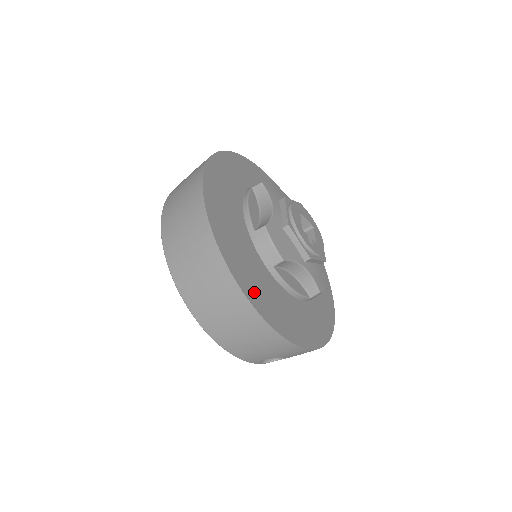
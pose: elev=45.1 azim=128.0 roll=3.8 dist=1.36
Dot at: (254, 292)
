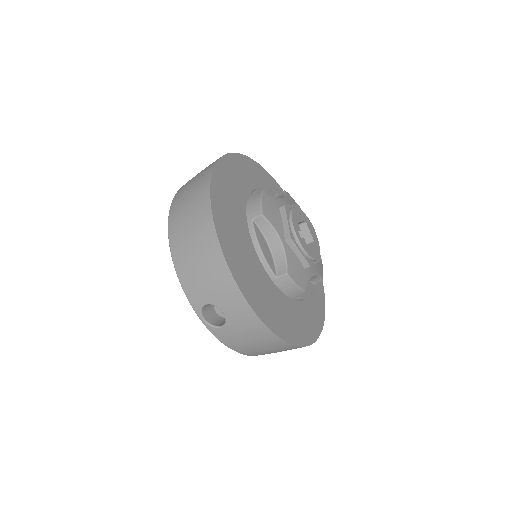
Dot at: (222, 214)
